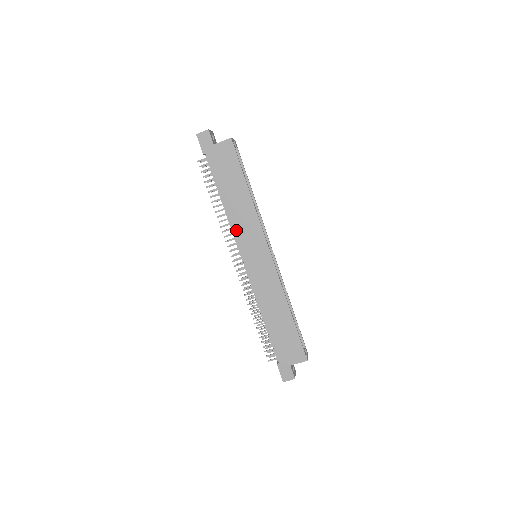
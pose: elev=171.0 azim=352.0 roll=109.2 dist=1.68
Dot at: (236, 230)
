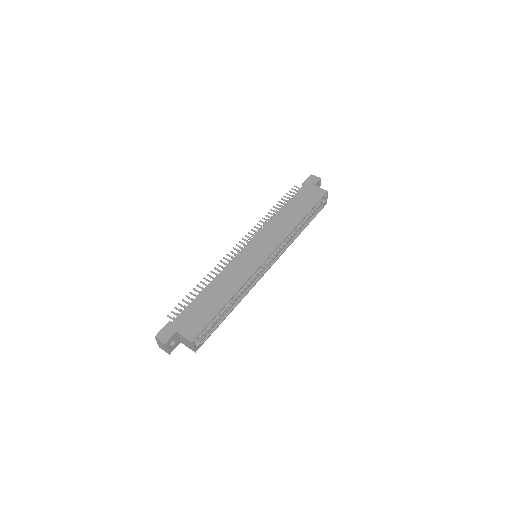
Dot at: (267, 228)
